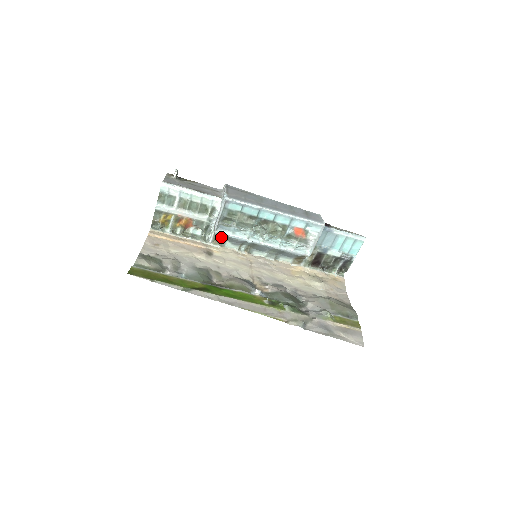
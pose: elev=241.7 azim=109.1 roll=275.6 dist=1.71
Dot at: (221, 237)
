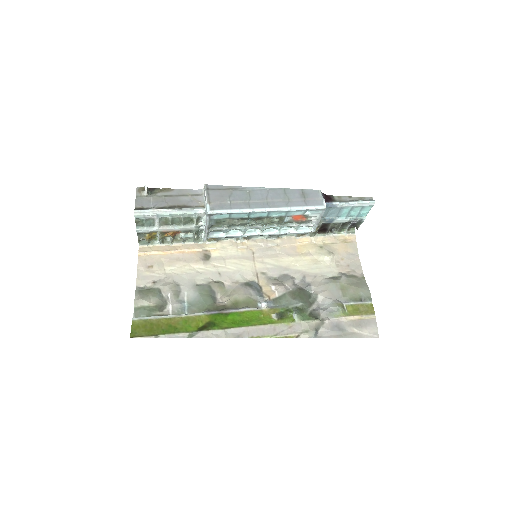
Dot at: occluded
